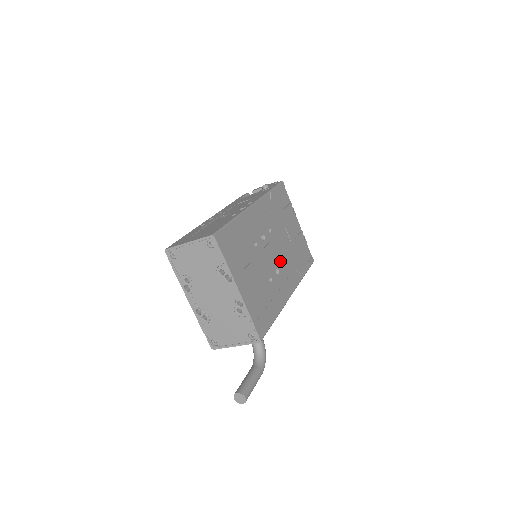
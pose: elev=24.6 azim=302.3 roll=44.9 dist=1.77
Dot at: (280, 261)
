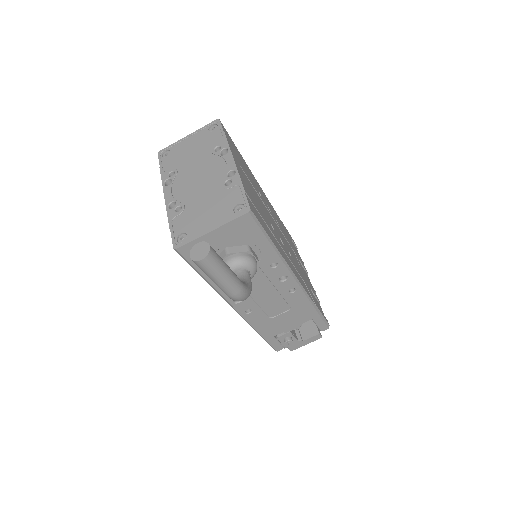
Dot at: (286, 246)
